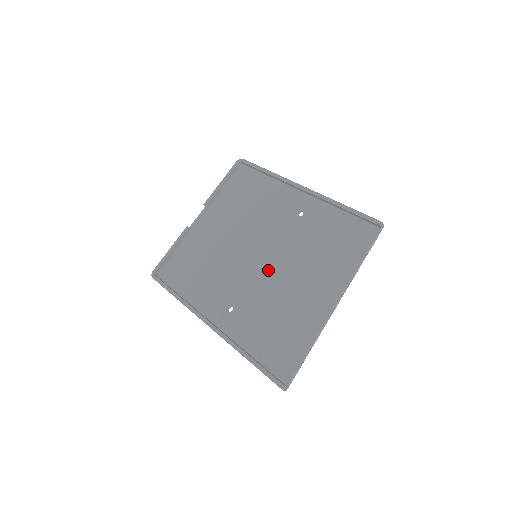
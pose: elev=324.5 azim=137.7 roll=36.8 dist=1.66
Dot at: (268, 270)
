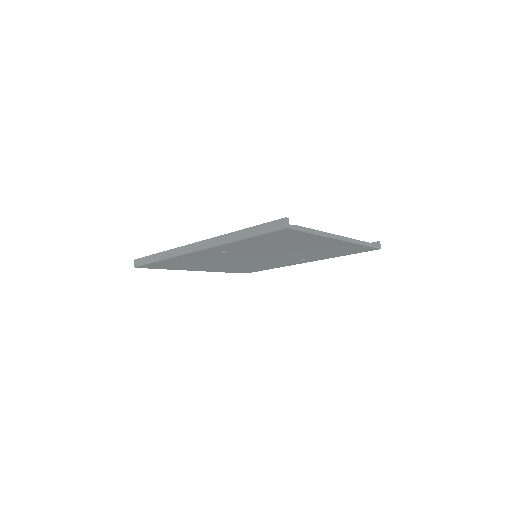
Dot at: occluded
